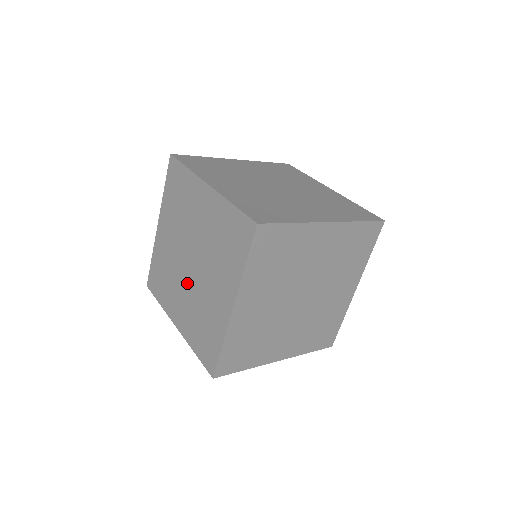
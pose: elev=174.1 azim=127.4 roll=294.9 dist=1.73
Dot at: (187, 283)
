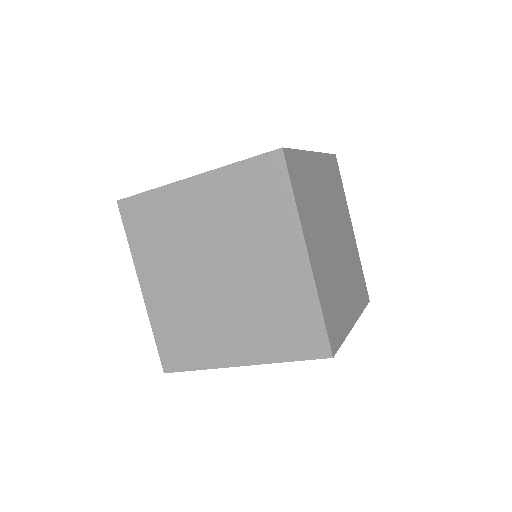
Dot at: (226, 300)
